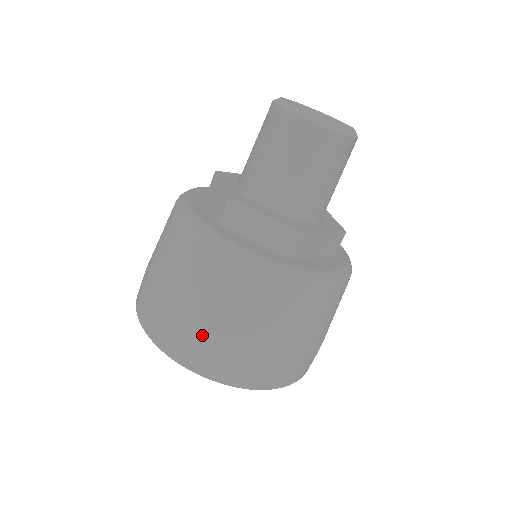
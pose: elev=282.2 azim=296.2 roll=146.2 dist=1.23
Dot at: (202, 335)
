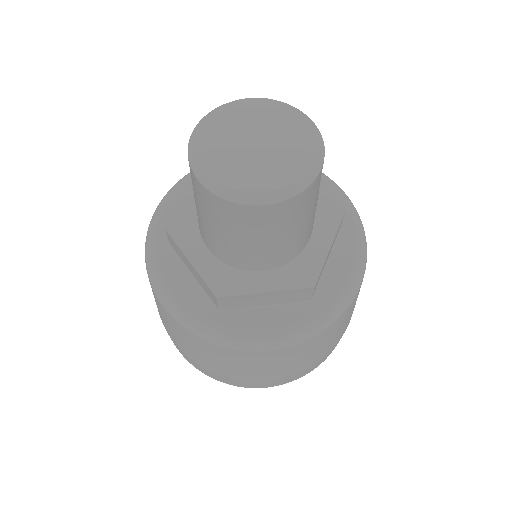
Dot at: (262, 379)
